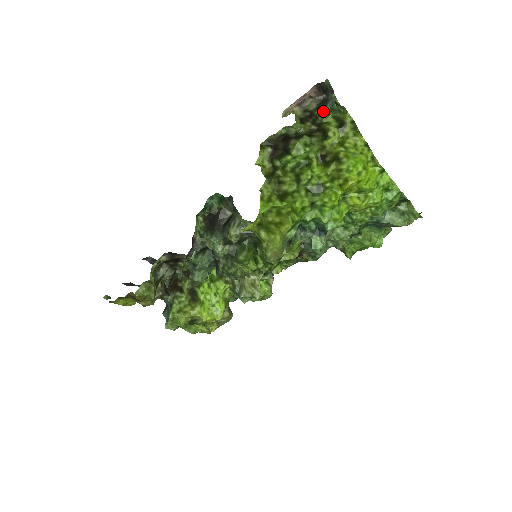
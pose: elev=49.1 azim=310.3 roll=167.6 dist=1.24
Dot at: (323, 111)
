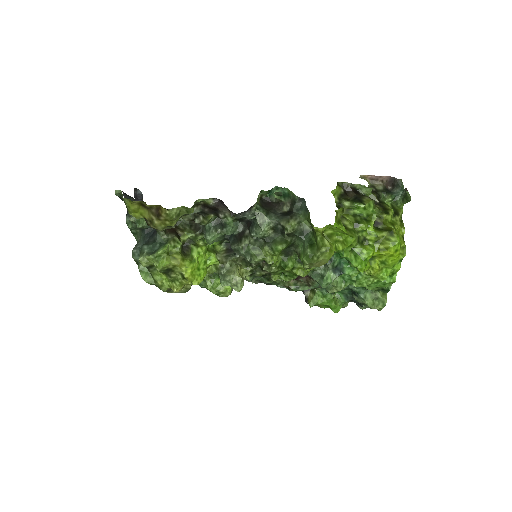
Dot at: (390, 196)
